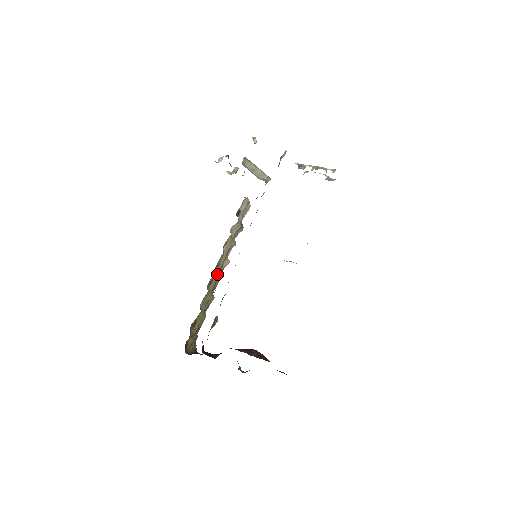
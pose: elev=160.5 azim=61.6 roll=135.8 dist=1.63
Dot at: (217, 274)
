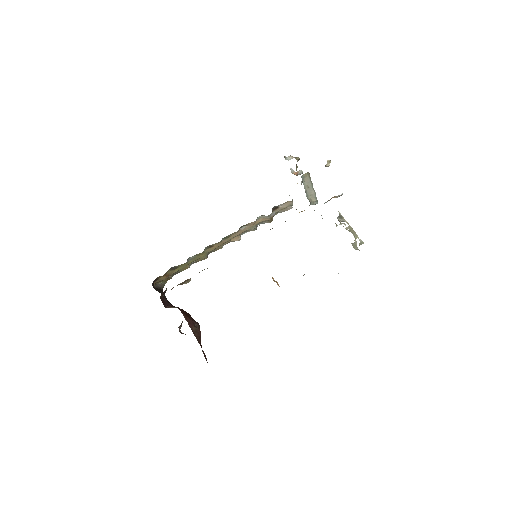
Dot at: (221, 243)
